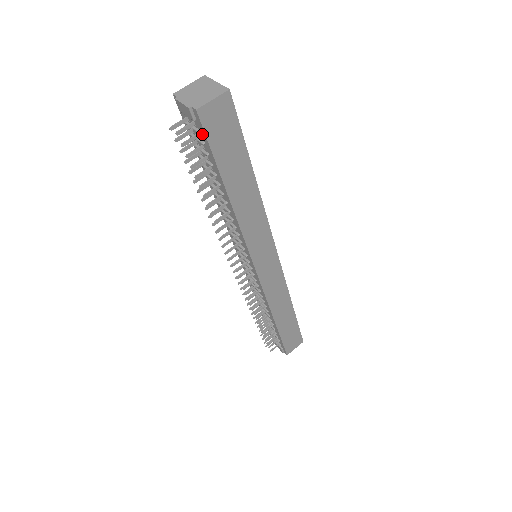
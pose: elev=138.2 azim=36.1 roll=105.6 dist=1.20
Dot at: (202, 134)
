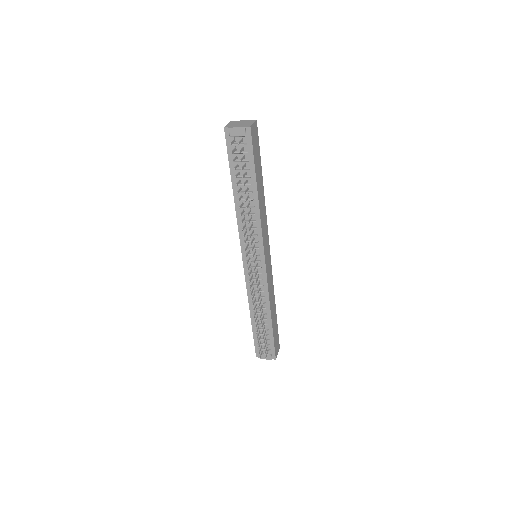
Dot at: (248, 145)
